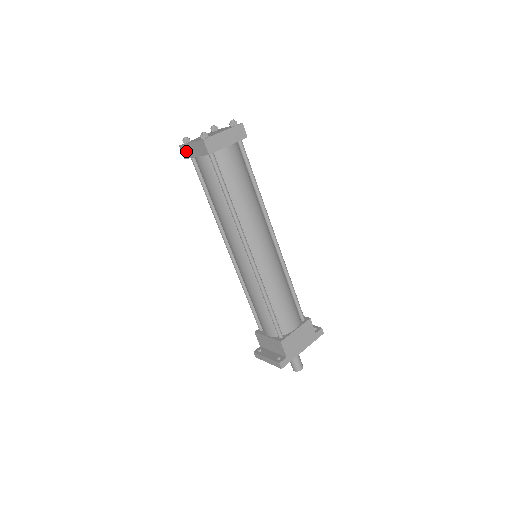
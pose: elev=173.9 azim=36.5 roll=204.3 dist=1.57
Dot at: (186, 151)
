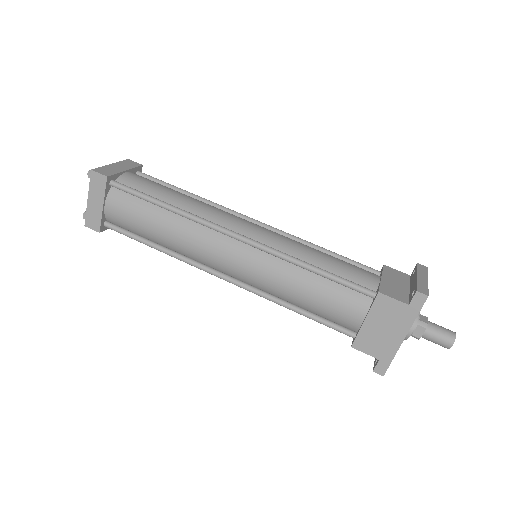
Dot at: occluded
